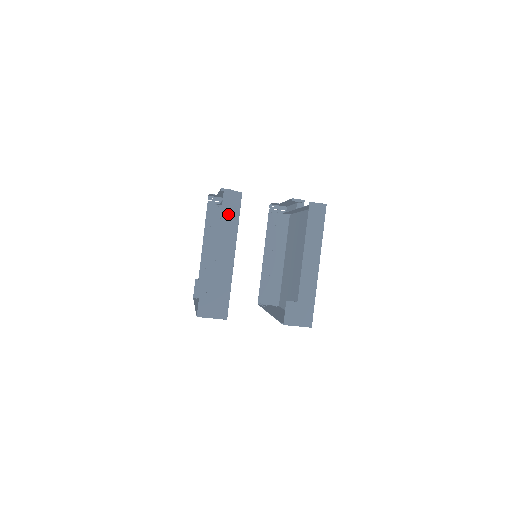
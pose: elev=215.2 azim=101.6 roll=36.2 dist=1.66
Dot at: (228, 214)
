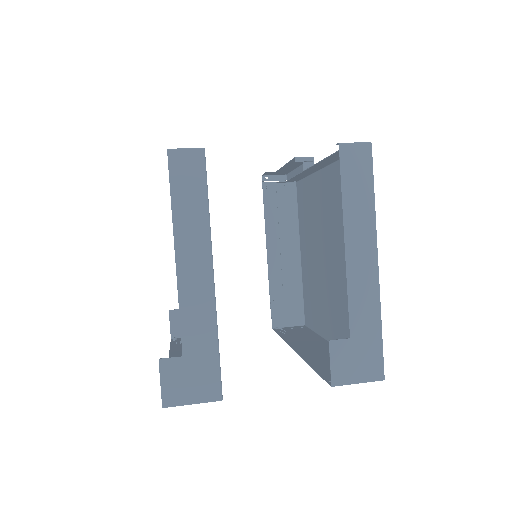
Dot at: (185, 196)
